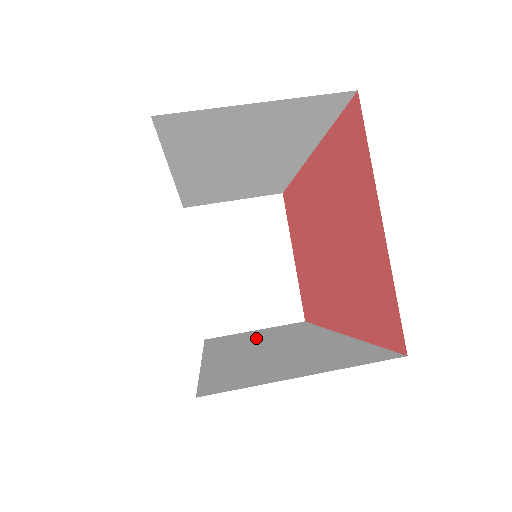
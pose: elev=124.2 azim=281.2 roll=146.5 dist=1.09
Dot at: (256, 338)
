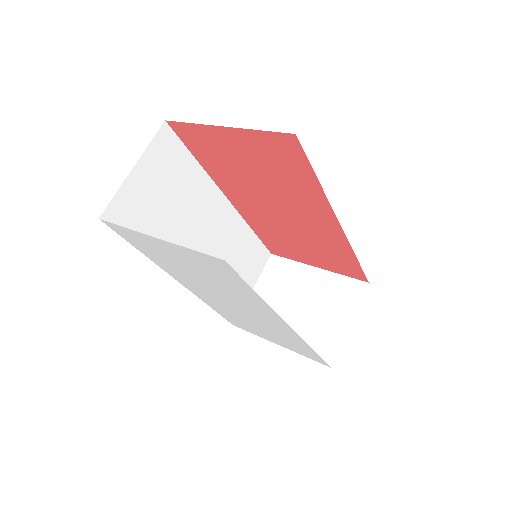
Dot at: occluded
